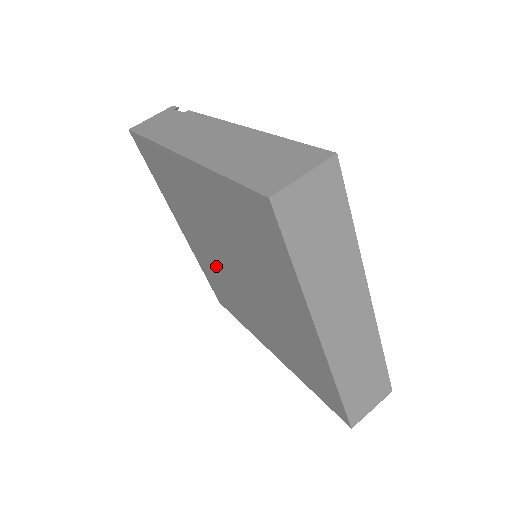
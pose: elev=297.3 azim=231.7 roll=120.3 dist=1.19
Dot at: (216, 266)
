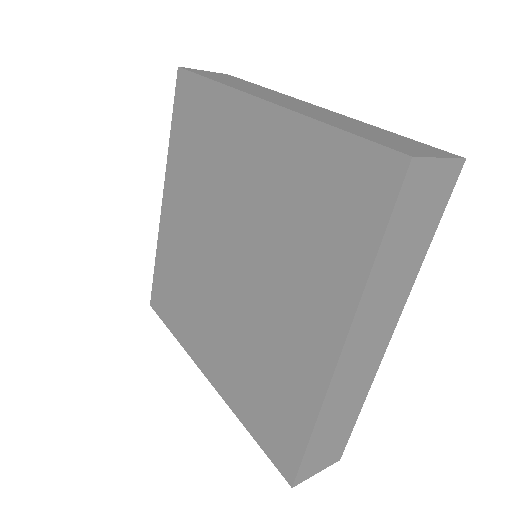
Dot at: (232, 328)
